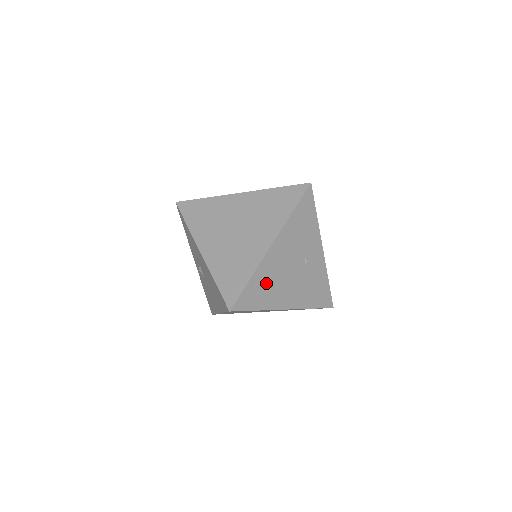
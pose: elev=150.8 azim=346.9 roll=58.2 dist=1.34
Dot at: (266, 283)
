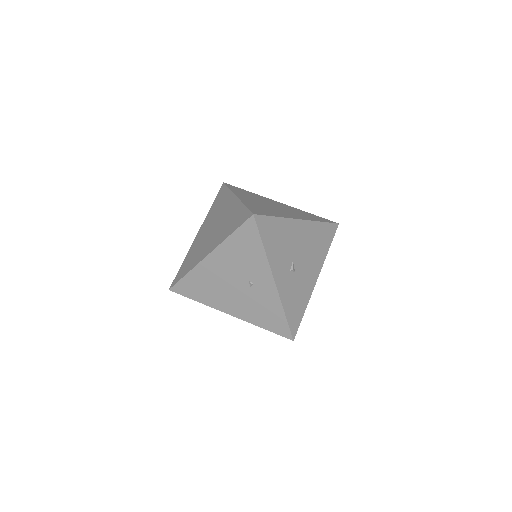
Dot at: (204, 284)
